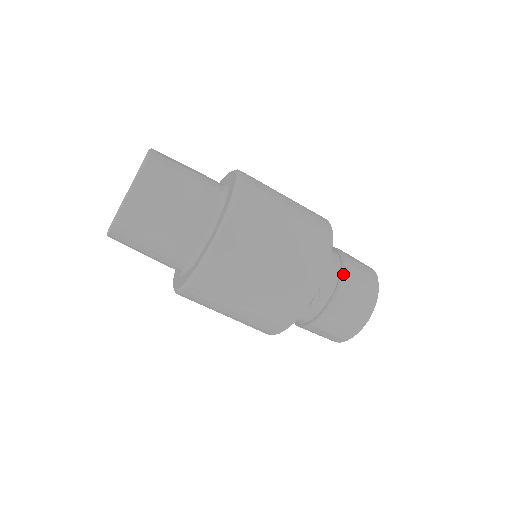
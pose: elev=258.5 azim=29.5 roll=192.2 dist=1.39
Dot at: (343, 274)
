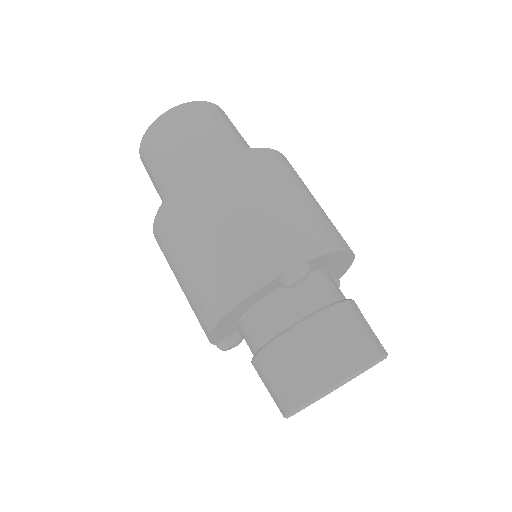
Dot at: (345, 301)
